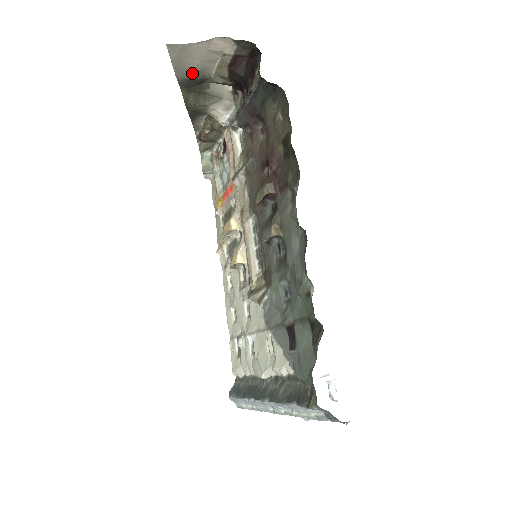
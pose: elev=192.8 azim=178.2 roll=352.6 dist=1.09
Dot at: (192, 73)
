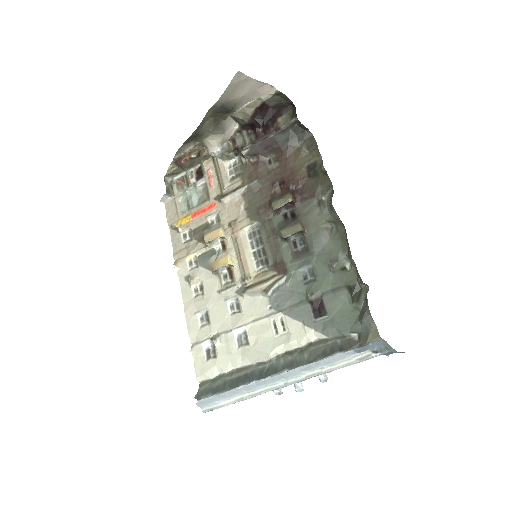
Dot at: (231, 101)
